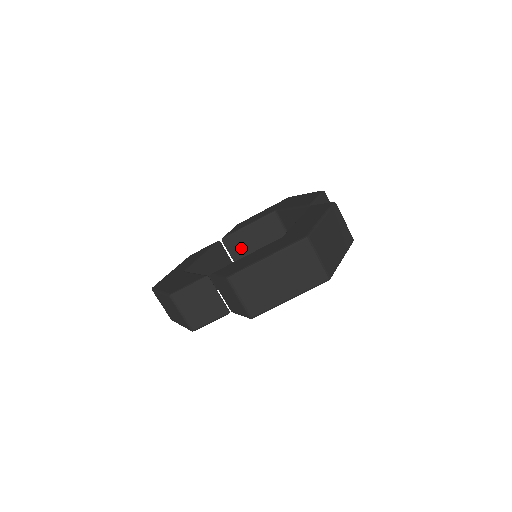
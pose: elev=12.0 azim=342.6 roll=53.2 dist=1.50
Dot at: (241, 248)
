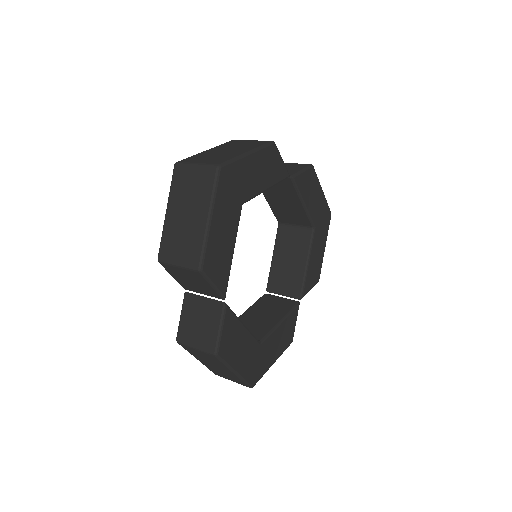
Dot at: (285, 281)
